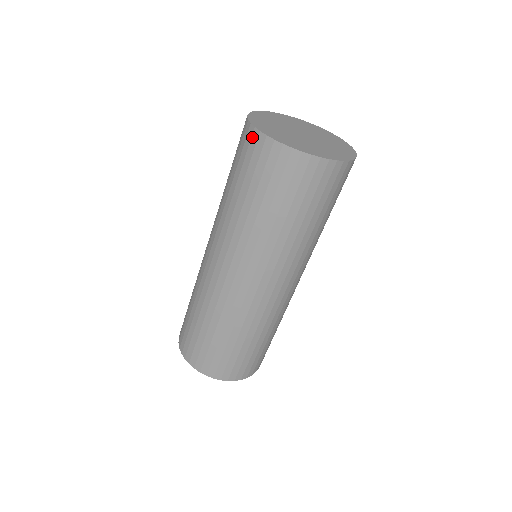
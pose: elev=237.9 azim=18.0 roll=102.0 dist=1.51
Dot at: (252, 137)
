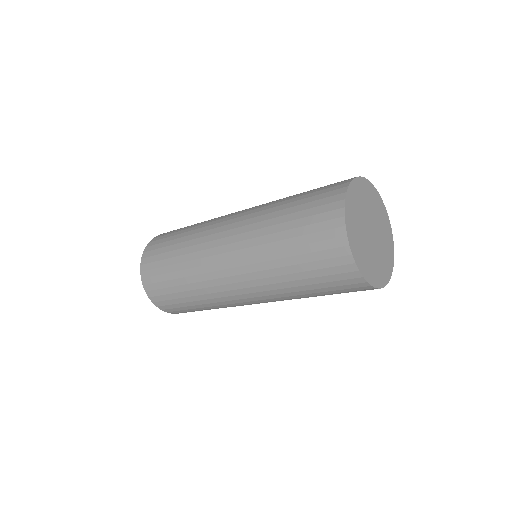
Dot at: (336, 220)
